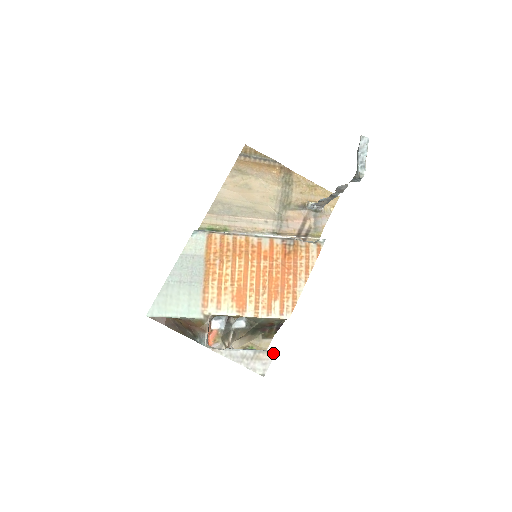
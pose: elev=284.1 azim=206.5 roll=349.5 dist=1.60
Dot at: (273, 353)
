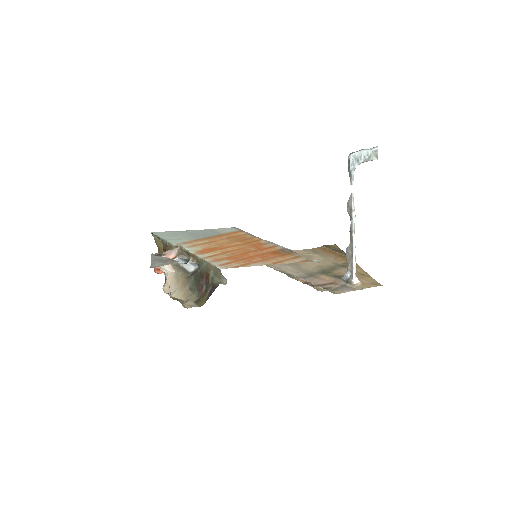
Dot at: (177, 262)
